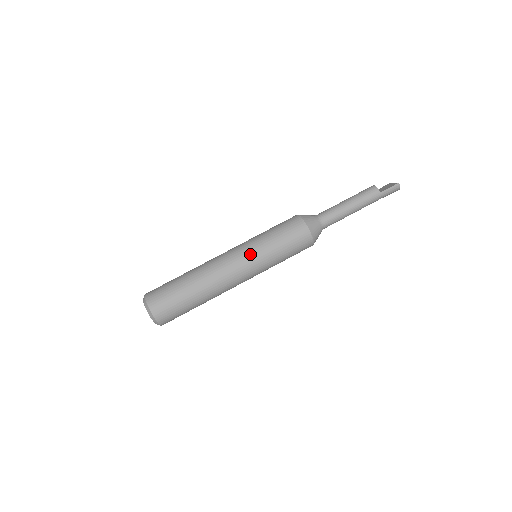
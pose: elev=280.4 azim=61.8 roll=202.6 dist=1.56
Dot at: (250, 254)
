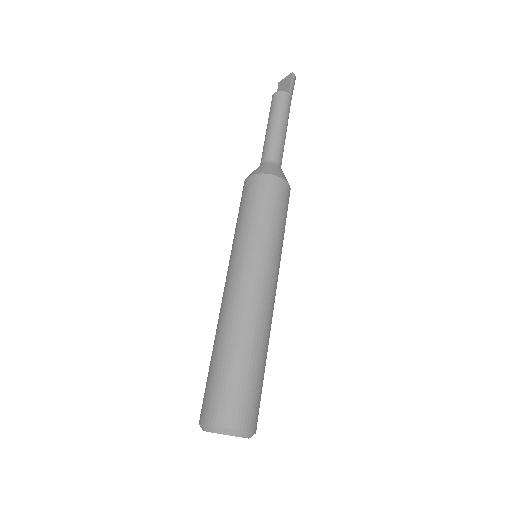
Dot at: (260, 255)
